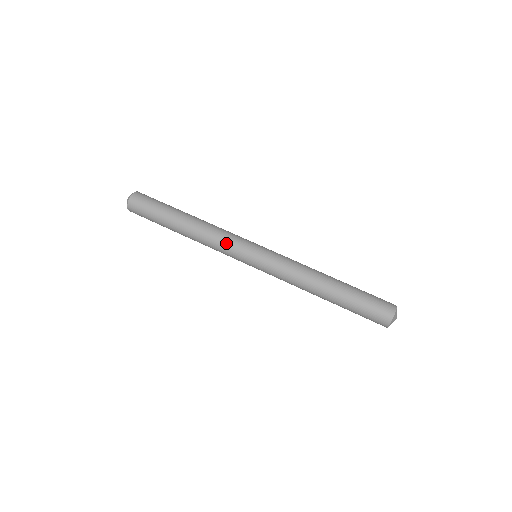
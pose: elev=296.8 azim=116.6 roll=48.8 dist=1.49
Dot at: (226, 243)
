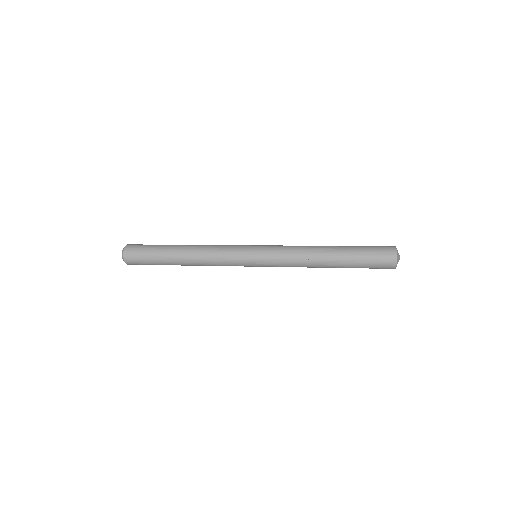
Dot at: (226, 248)
